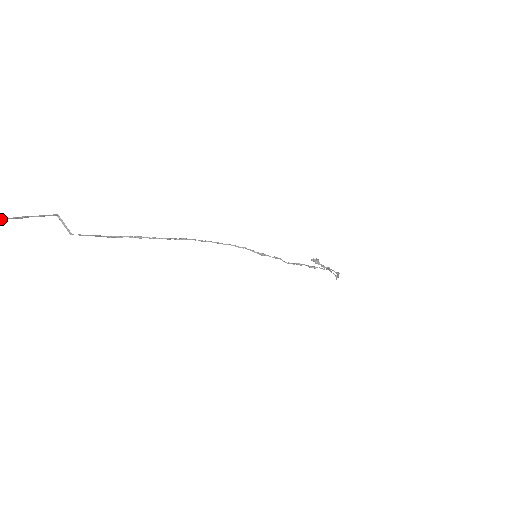
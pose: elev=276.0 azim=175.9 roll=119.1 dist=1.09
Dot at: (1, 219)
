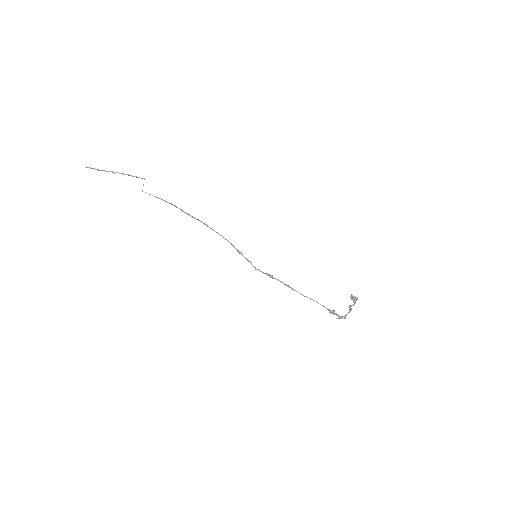
Dot at: (115, 172)
